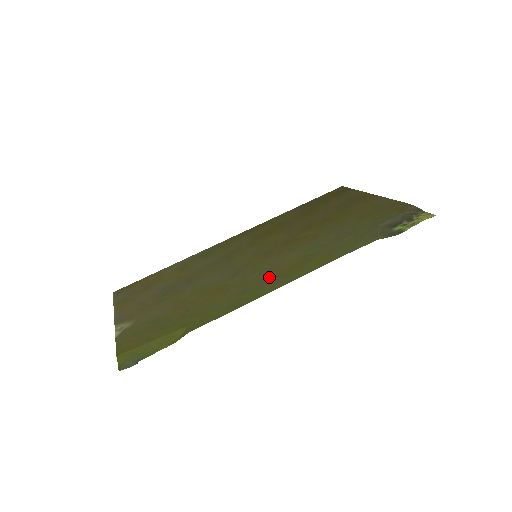
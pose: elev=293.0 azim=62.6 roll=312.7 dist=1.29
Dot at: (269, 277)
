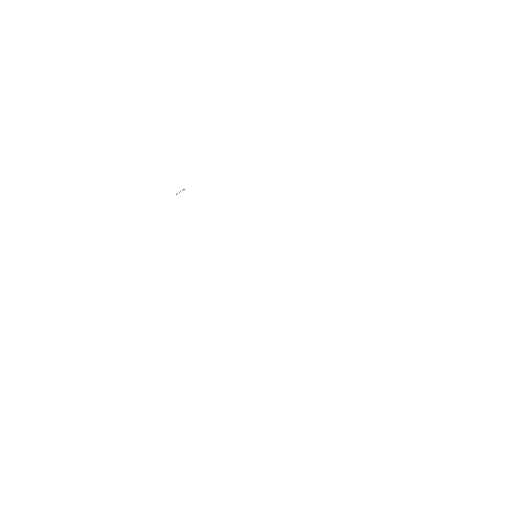
Dot at: occluded
